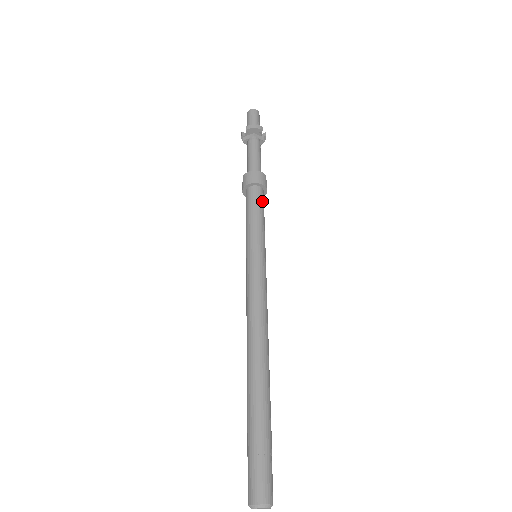
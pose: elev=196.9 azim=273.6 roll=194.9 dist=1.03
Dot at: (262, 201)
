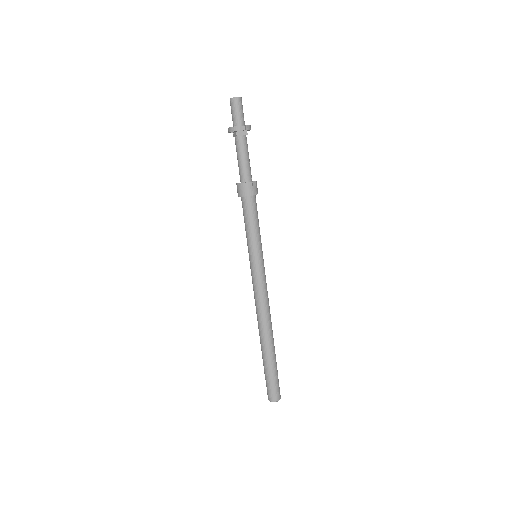
Dot at: (251, 210)
